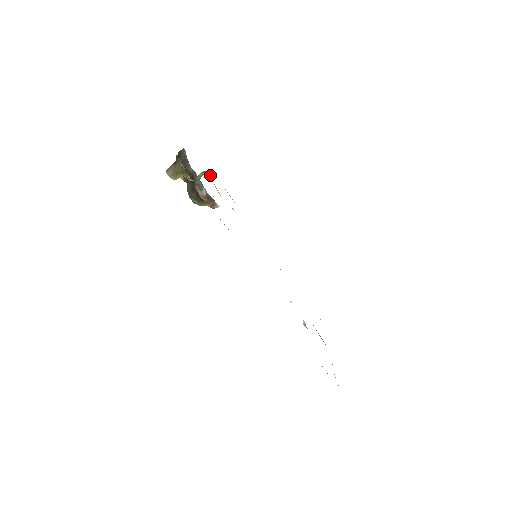
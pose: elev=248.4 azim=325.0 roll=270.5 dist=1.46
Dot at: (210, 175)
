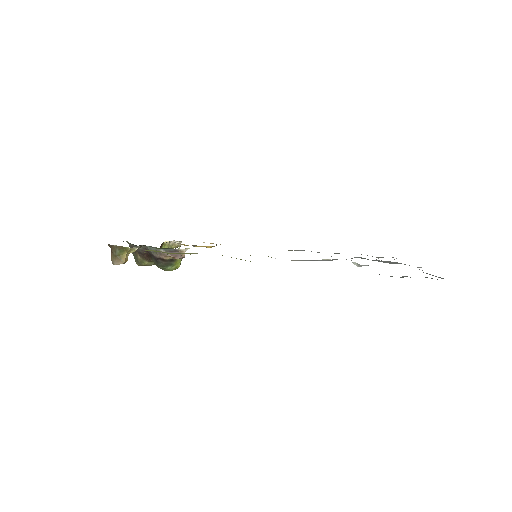
Dot at: (177, 244)
